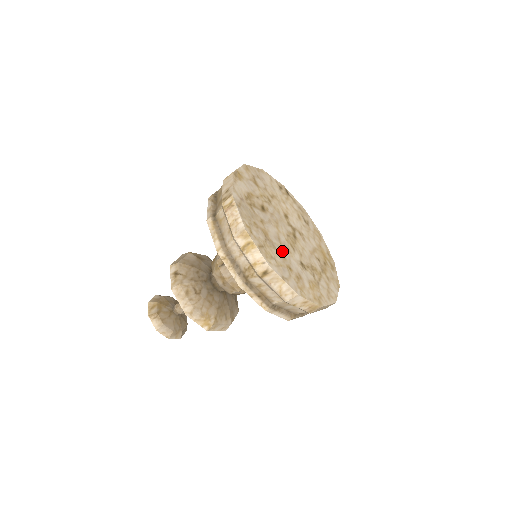
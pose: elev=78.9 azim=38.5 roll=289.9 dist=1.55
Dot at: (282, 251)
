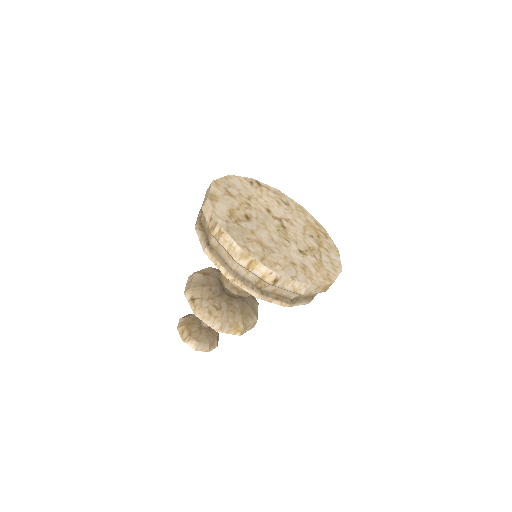
Dot at: (280, 251)
